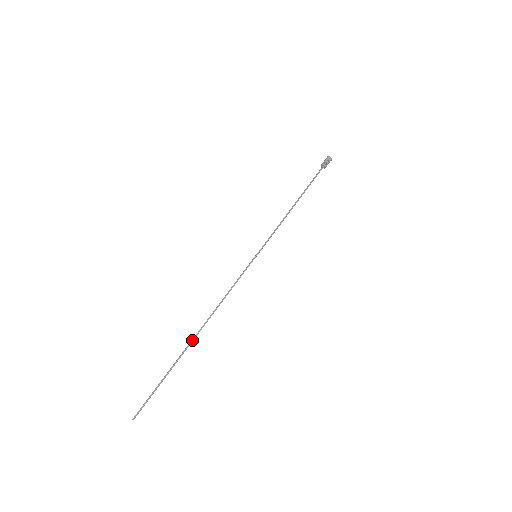
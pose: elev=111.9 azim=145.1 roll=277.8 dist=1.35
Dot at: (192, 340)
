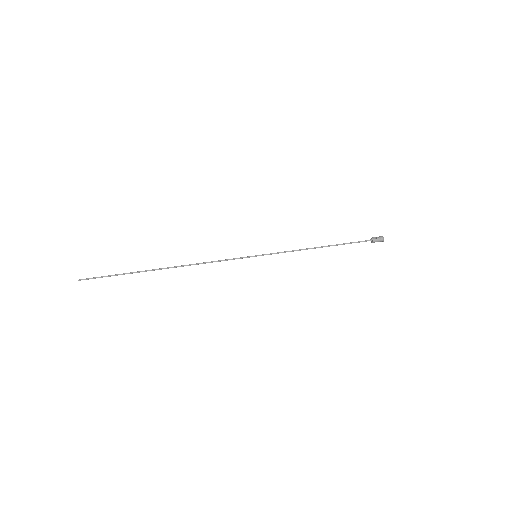
Dot at: (160, 268)
